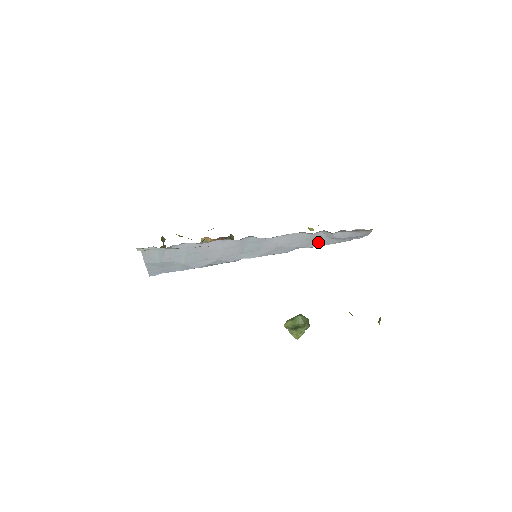
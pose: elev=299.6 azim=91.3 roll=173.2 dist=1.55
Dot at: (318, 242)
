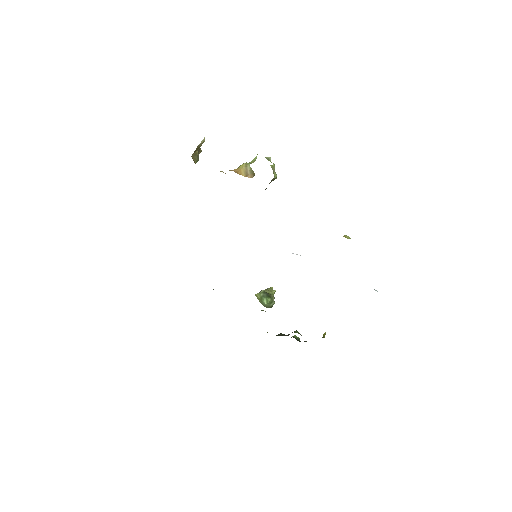
Dot at: occluded
